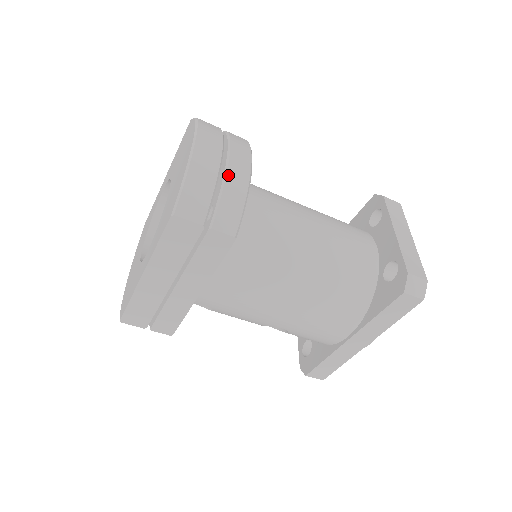
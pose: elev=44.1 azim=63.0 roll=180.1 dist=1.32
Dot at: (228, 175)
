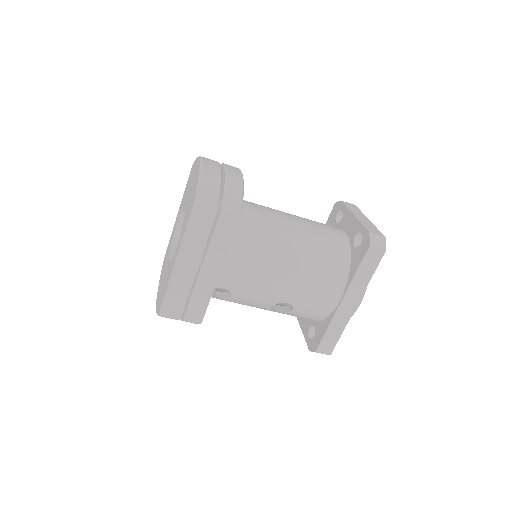
Dot at: (228, 178)
